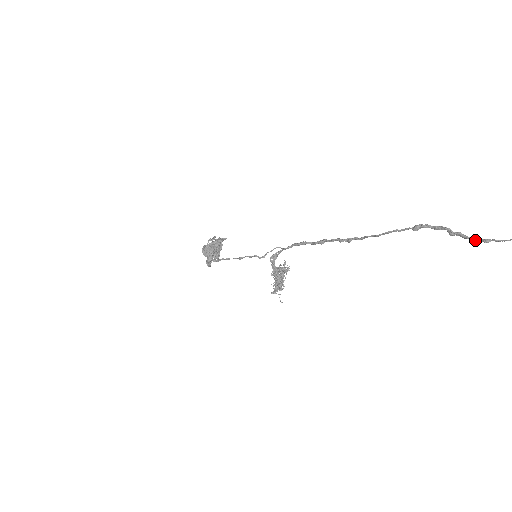
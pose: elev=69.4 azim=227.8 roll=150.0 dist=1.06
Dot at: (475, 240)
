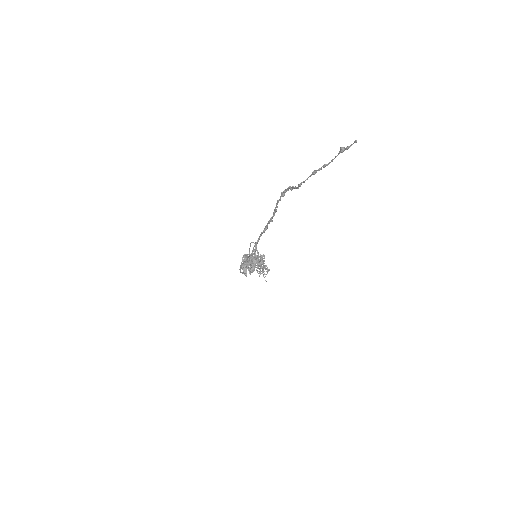
Dot at: (297, 187)
